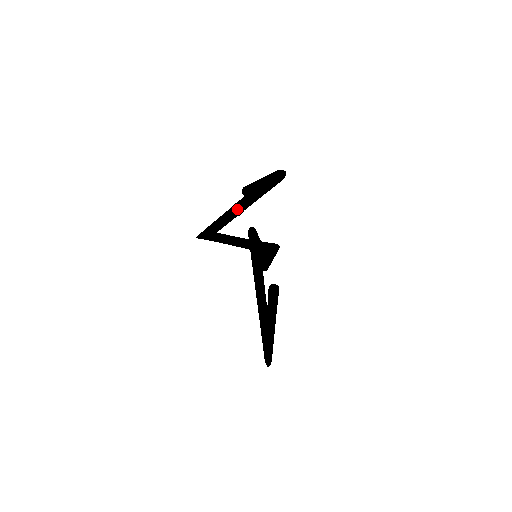
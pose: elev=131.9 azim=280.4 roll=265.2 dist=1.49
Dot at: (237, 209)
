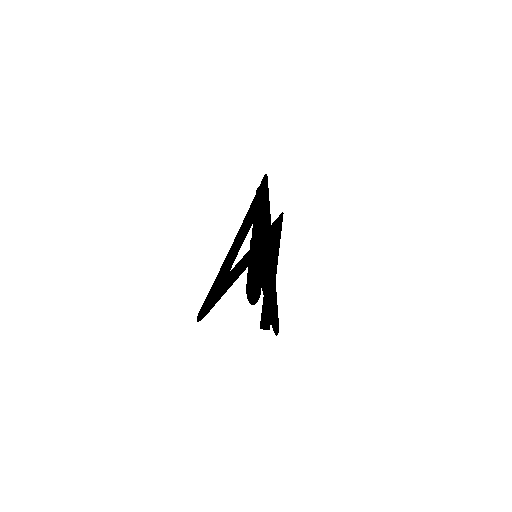
Dot at: (245, 255)
